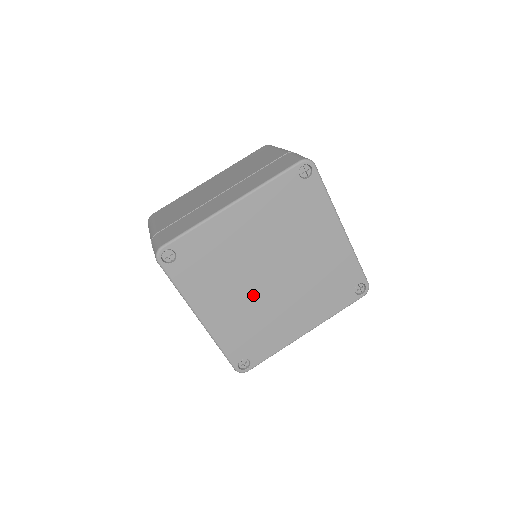
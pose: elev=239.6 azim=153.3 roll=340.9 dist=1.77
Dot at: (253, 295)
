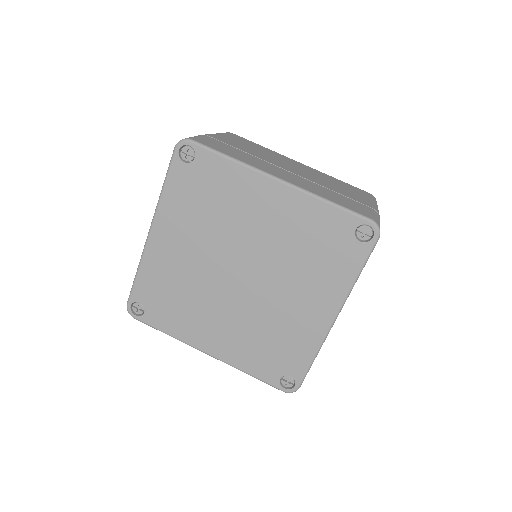
Dot at: (237, 306)
